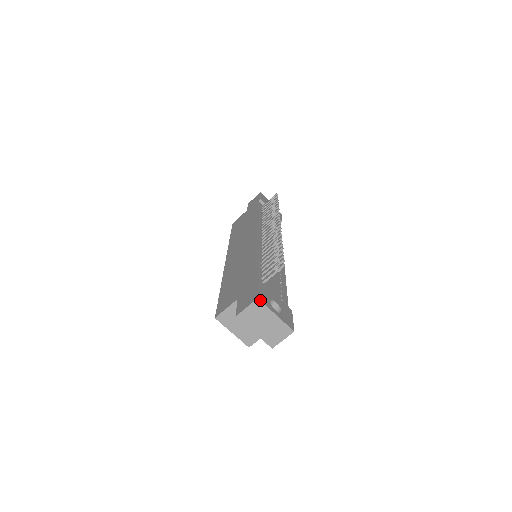
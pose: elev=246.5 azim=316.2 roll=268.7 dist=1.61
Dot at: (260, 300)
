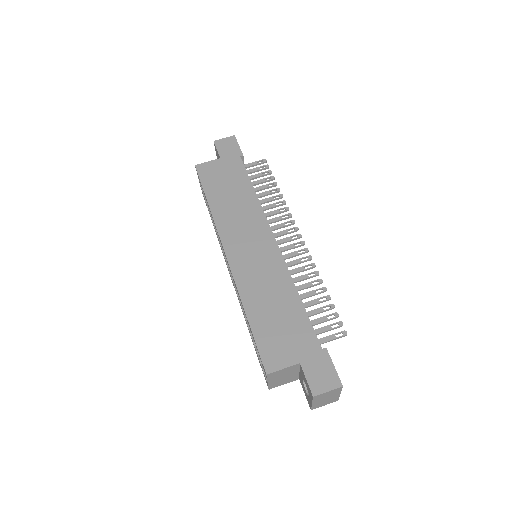
Dot at: occluded
